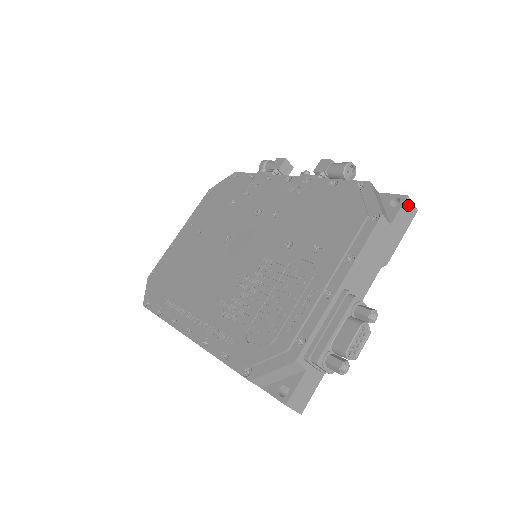
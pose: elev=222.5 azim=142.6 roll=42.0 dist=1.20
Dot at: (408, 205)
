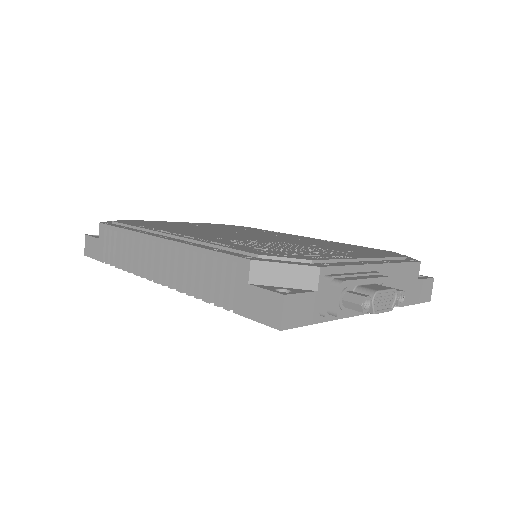
Dot at: (430, 285)
